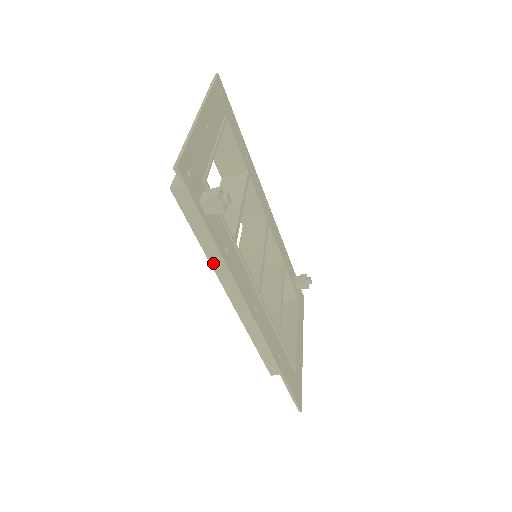
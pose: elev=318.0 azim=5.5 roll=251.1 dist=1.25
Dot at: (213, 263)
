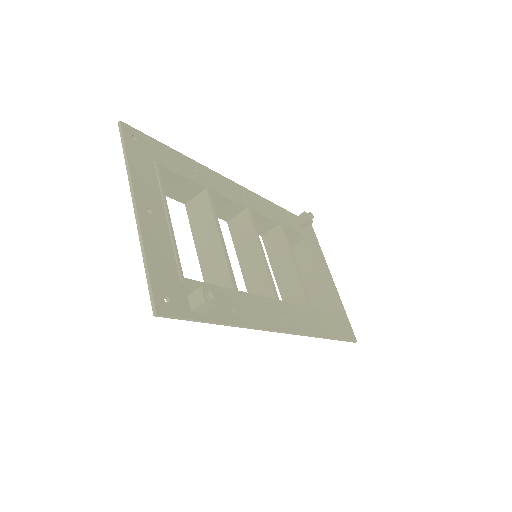
Dot at: occluded
